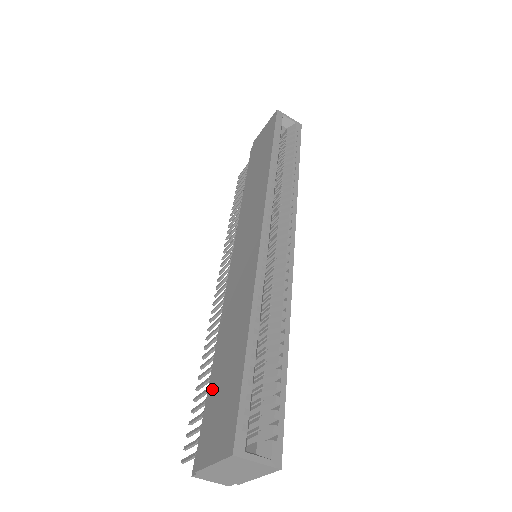
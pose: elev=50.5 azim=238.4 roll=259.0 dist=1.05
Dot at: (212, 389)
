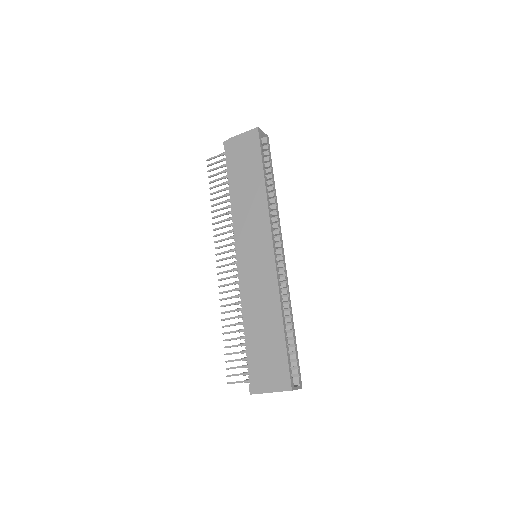
Dot at: (255, 350)
